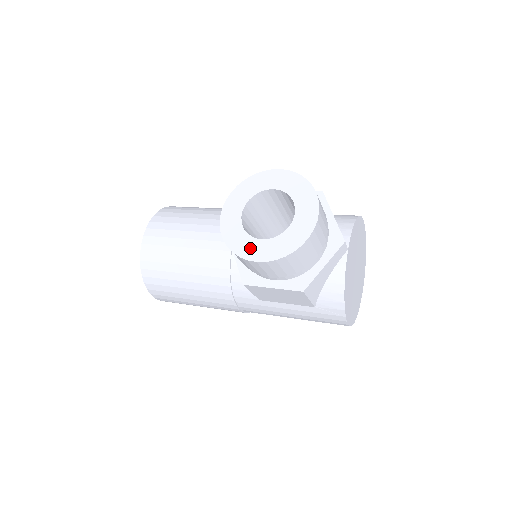
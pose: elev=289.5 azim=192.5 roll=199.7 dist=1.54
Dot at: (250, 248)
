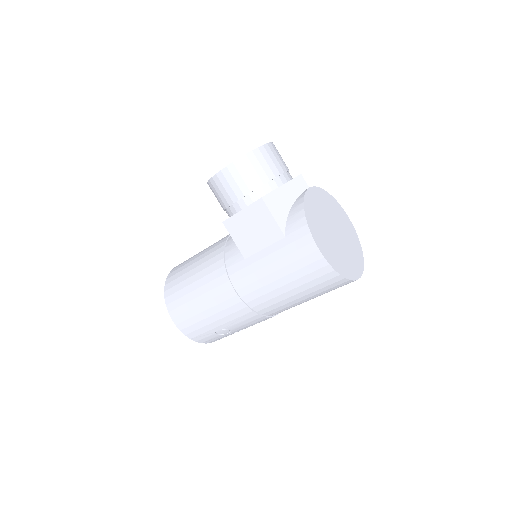
Dot at: occluded
